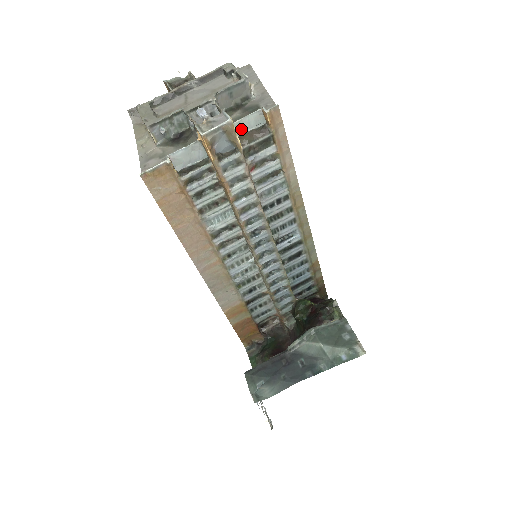
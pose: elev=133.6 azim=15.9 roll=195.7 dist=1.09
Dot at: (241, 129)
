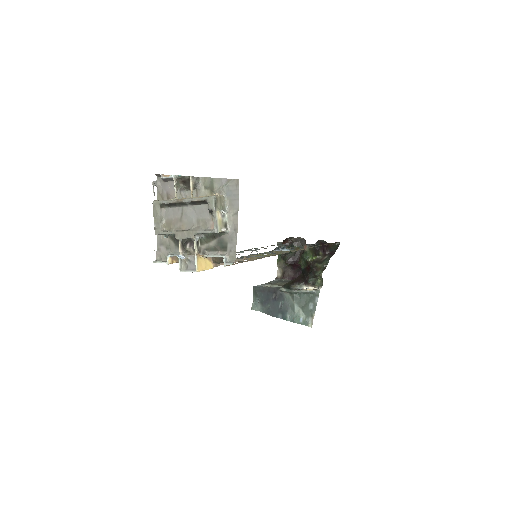
Dot at: occluded
